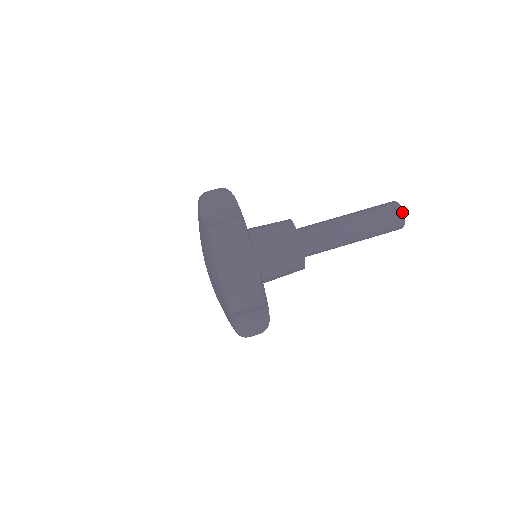
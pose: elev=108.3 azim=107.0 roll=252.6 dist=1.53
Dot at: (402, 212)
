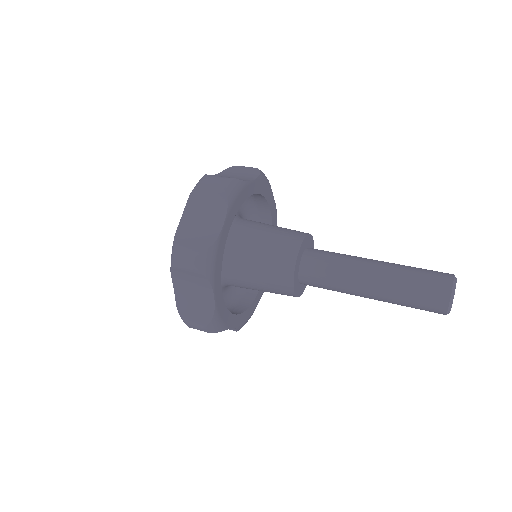
Dot at: (453, 275)
